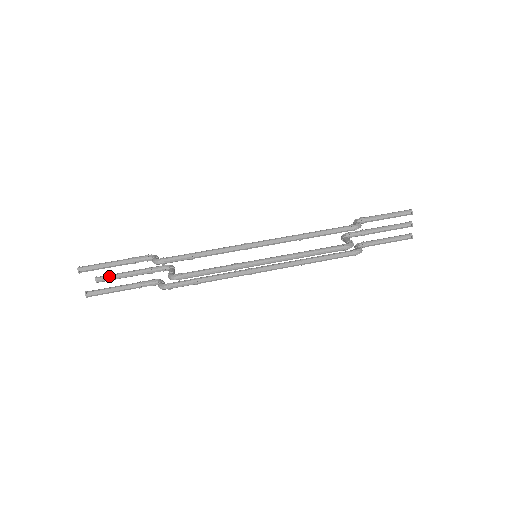
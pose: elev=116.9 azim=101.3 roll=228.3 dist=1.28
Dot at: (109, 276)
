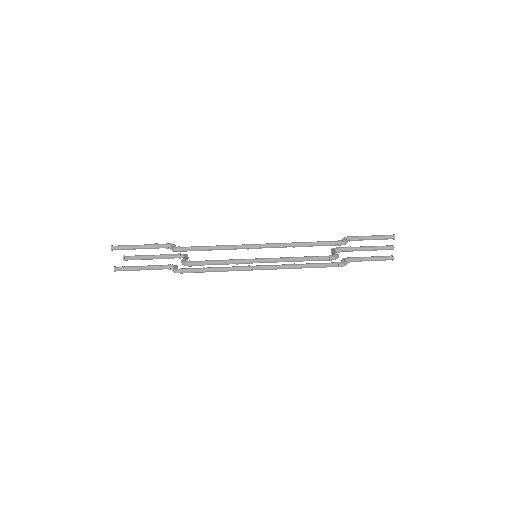
Dot at: (135, 256)
